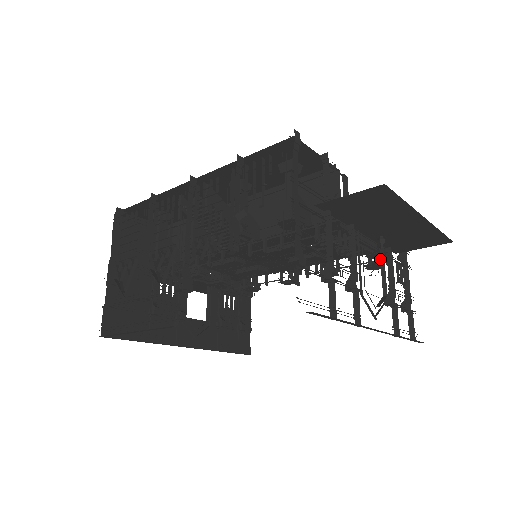
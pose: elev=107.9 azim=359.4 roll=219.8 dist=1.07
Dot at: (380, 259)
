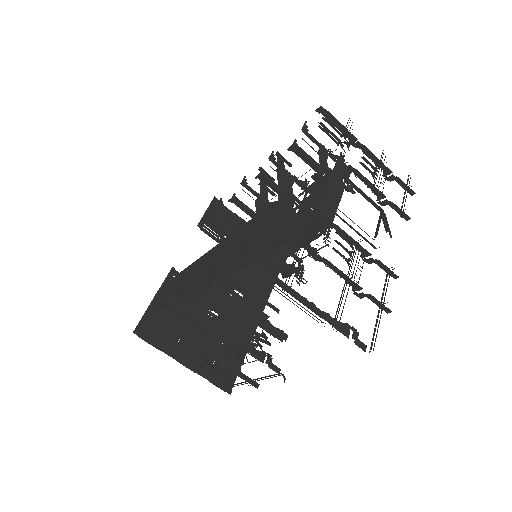
Dot at: occluded
